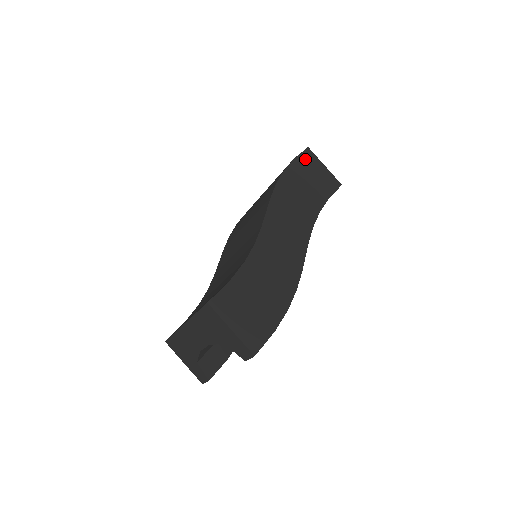
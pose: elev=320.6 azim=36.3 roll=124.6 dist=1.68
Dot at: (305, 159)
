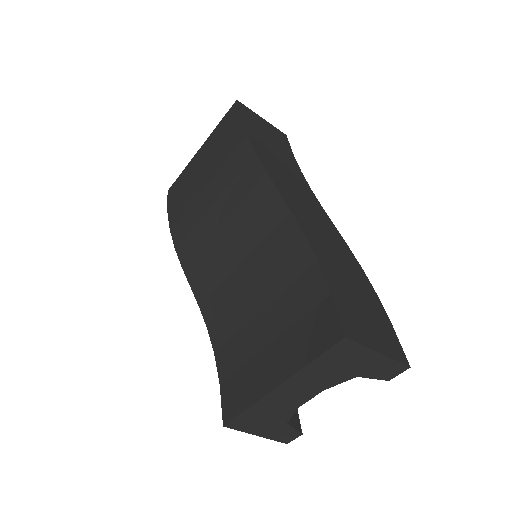
Dot at: (247, 115)
